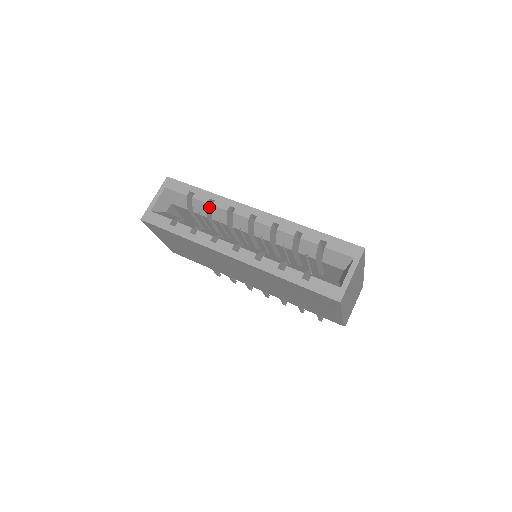
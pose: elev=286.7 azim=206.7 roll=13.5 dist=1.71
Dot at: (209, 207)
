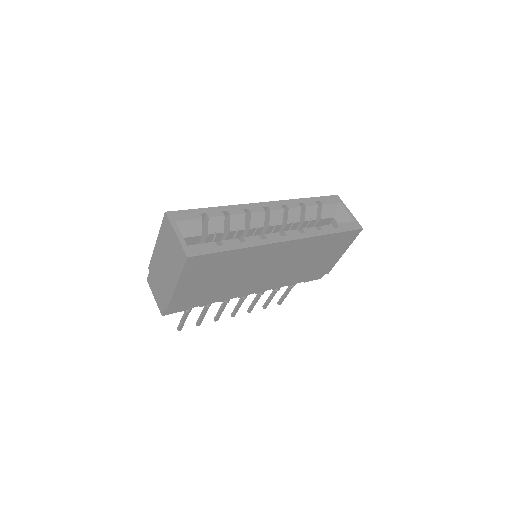
Dot at: occluded
